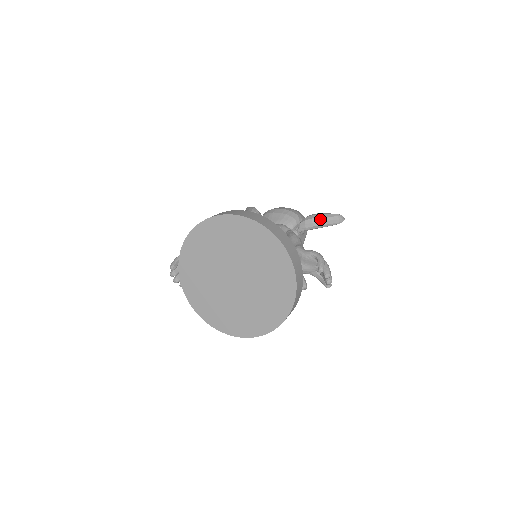
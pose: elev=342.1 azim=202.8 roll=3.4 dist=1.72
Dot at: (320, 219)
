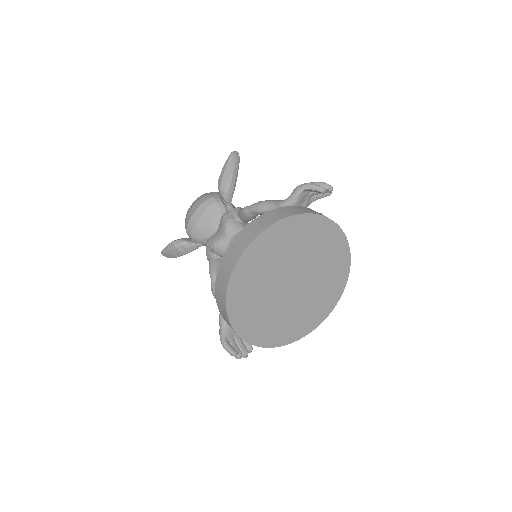
Dot at: (230, 175)
